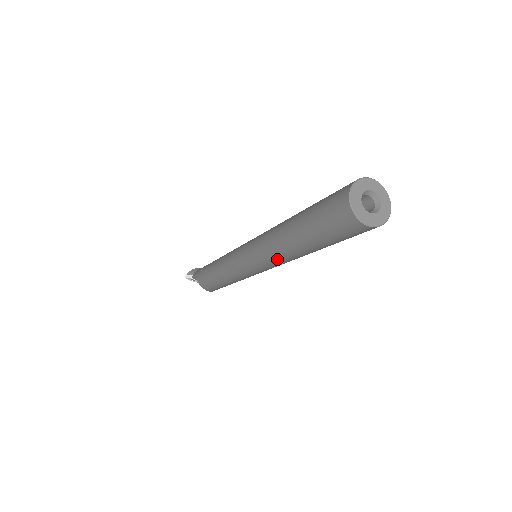
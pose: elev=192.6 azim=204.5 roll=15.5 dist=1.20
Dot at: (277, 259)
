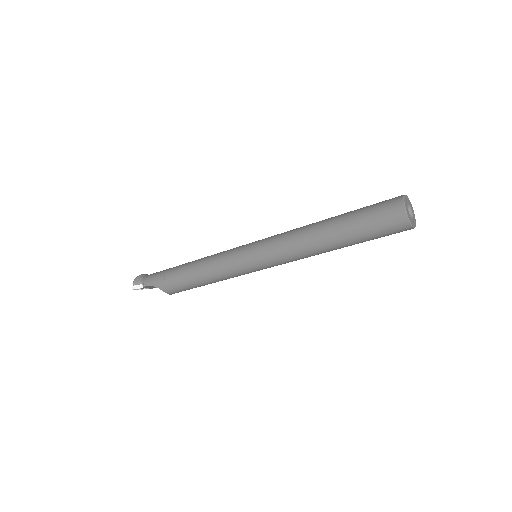
Dot at: (303, 258)
